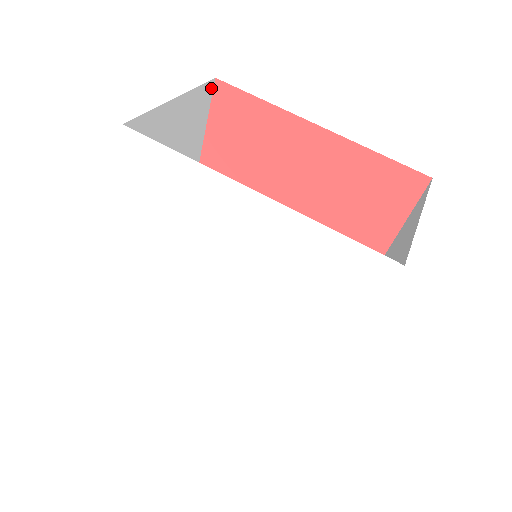
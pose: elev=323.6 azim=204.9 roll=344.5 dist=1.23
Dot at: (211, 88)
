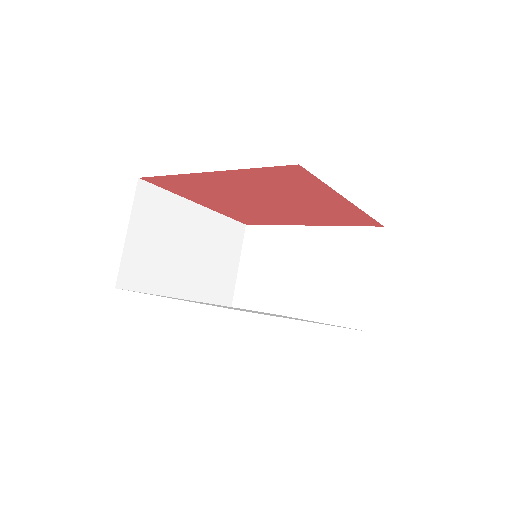
Dot at: occluded
